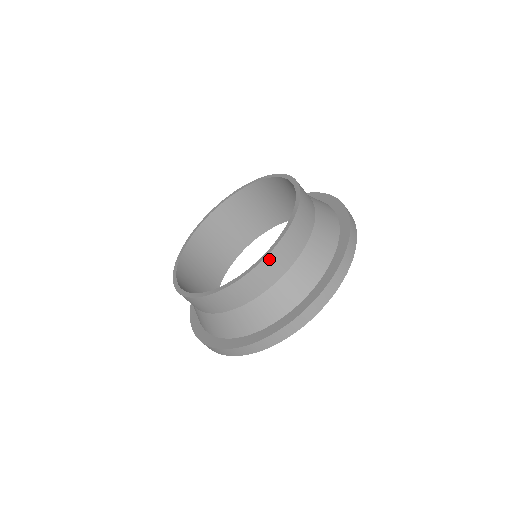
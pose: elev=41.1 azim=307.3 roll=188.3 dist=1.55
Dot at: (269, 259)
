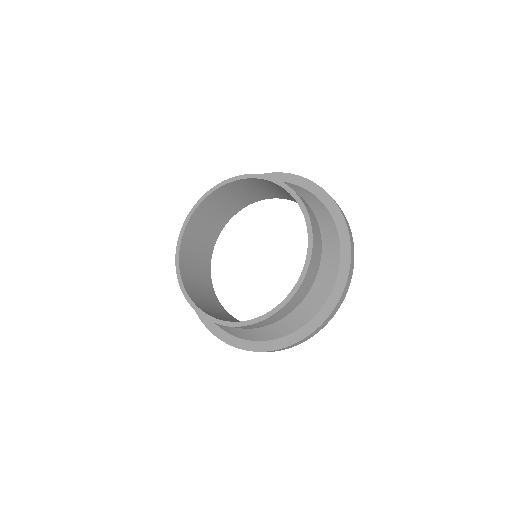
Dot at: (273, 316)
